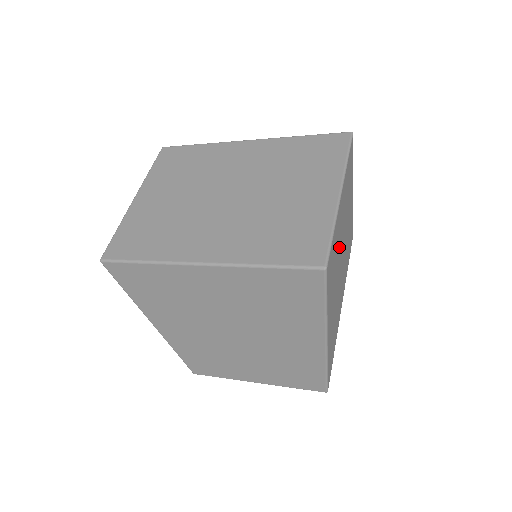
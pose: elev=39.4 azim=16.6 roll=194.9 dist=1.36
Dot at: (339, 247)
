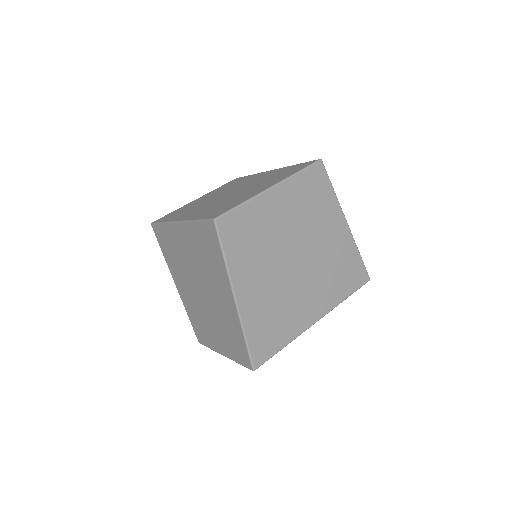
Dot at: (276, 237)
